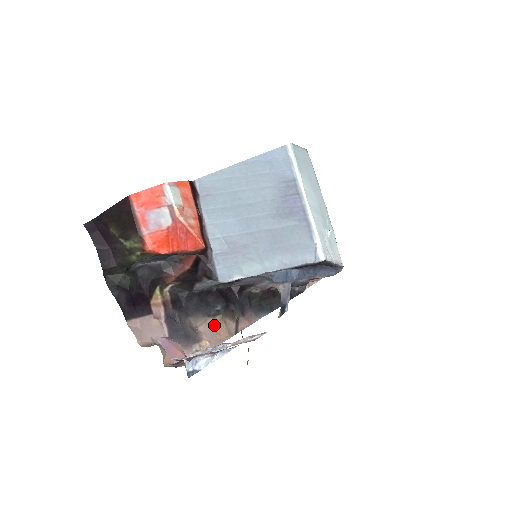
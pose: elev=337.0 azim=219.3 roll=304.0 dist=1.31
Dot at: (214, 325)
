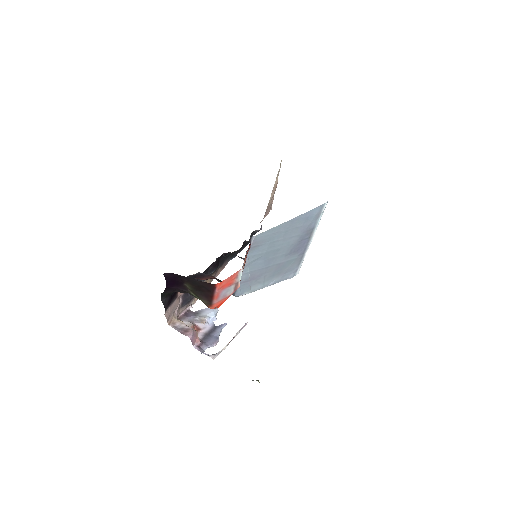
Dot at: occluded
